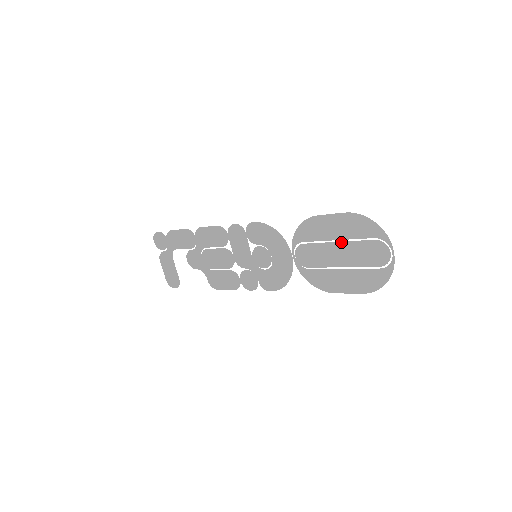
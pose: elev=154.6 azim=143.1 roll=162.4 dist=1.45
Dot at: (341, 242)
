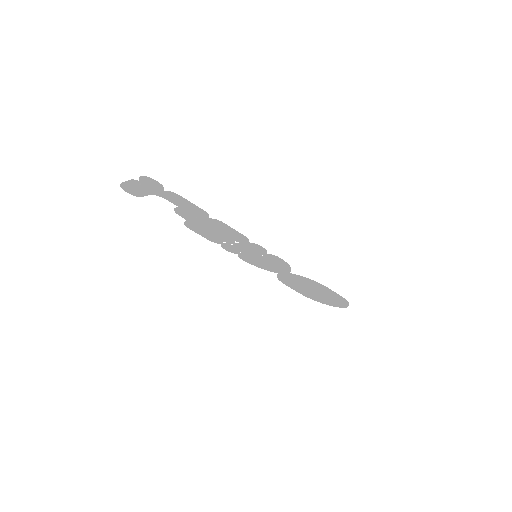
Dot at: (322, 294)
